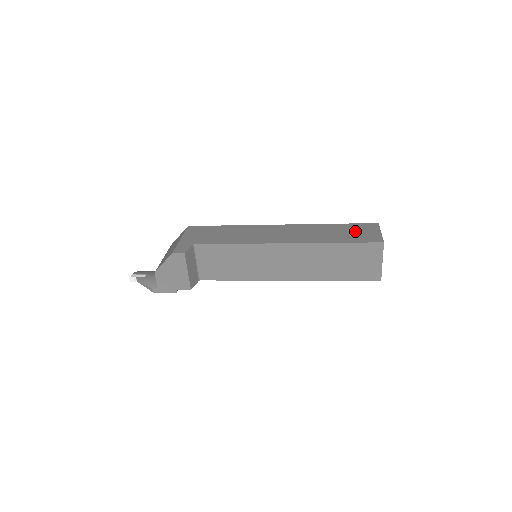
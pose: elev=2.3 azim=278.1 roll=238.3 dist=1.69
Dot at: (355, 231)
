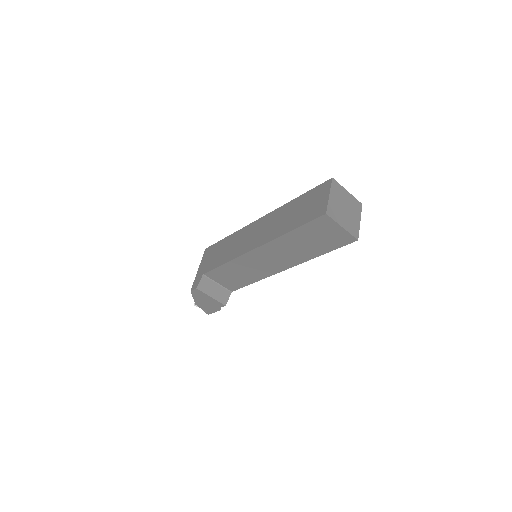
Dot at: (308, 204)
